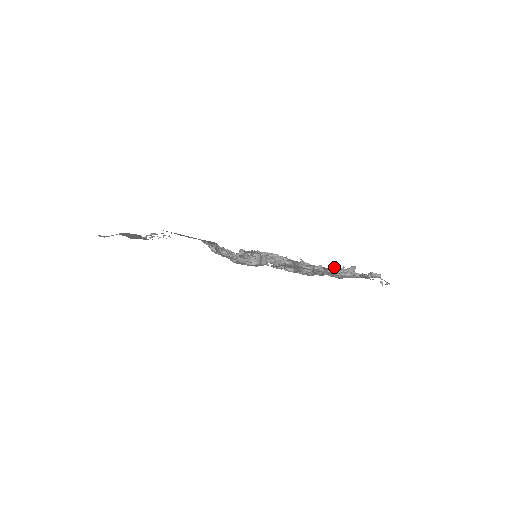
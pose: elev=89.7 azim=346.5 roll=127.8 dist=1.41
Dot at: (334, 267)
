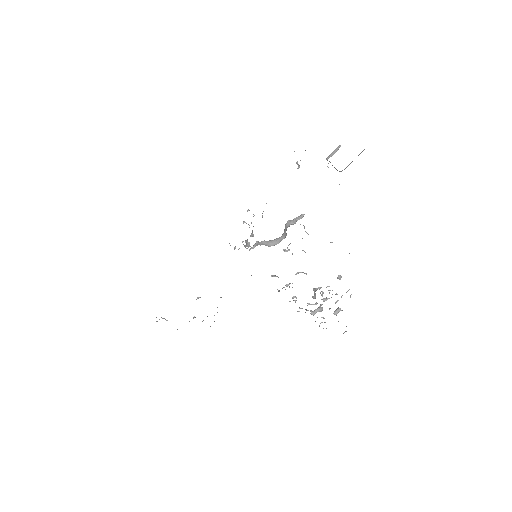
Dot at: (316, 288)
